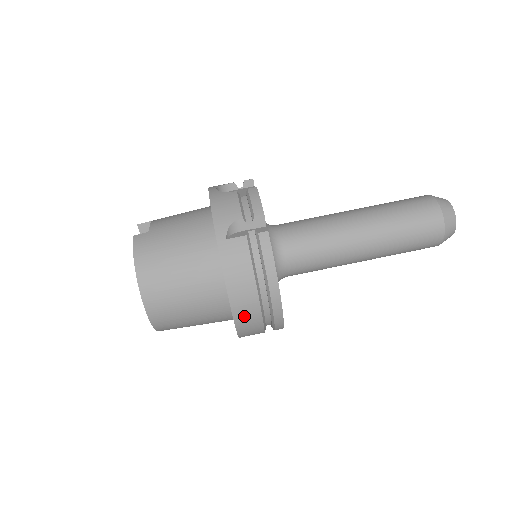
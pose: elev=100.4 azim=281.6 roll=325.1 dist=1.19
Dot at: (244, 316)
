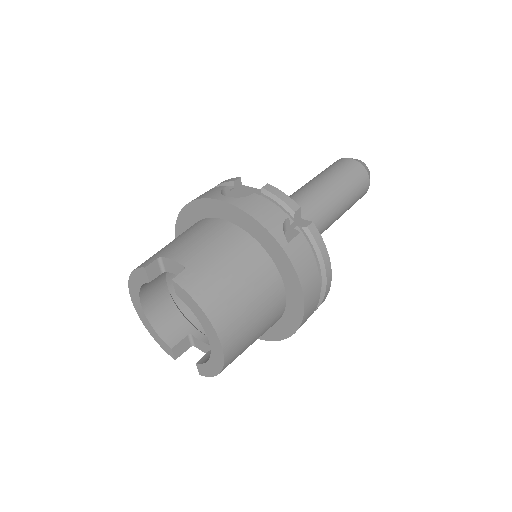
Dot at: (309, 313)
